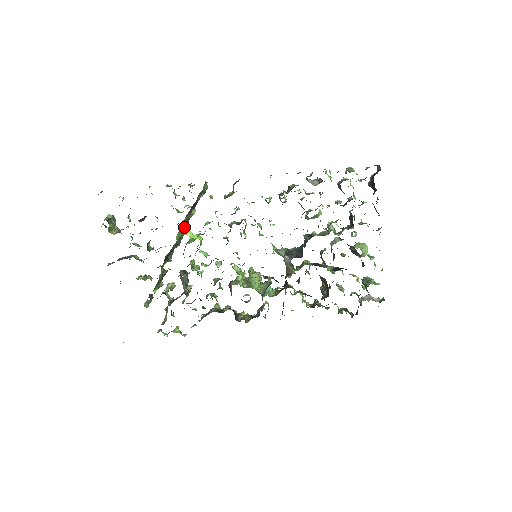
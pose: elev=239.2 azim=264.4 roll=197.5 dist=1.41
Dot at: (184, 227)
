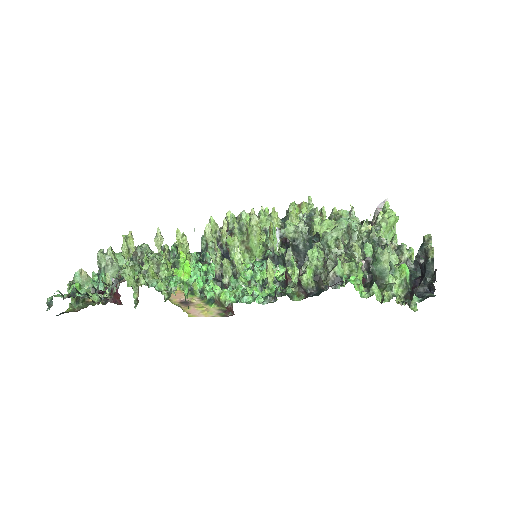
Dot at: occluded
